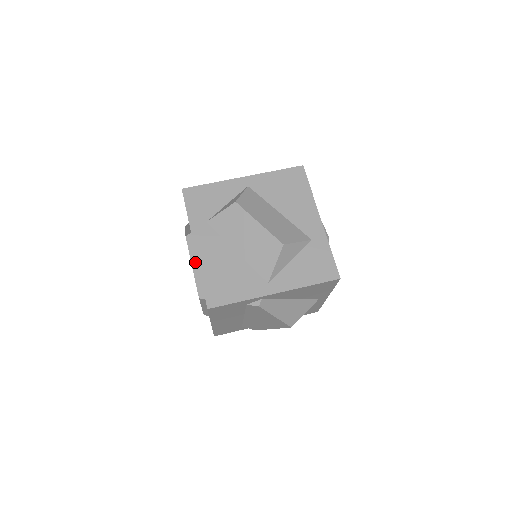
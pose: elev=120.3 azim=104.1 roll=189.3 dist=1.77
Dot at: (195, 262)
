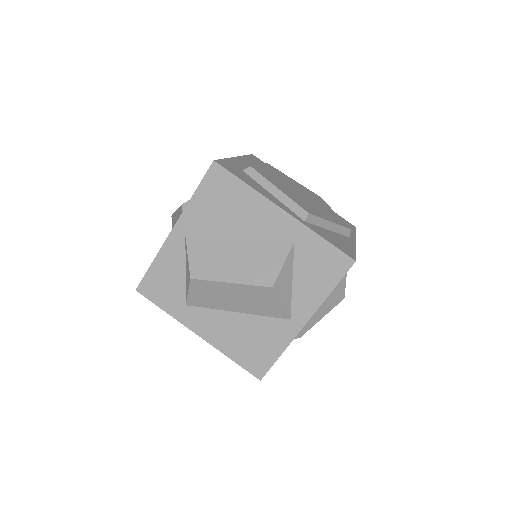
Dot at: occluded
